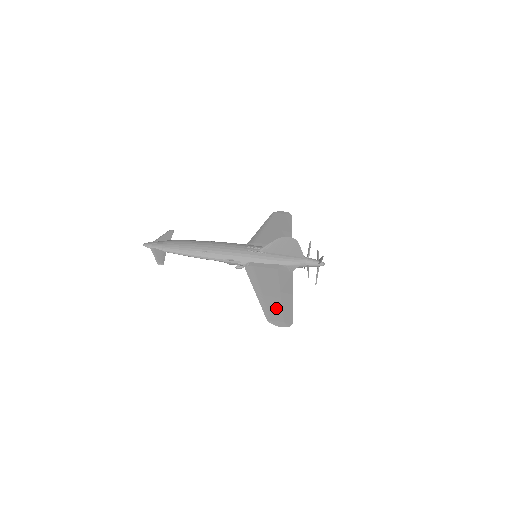
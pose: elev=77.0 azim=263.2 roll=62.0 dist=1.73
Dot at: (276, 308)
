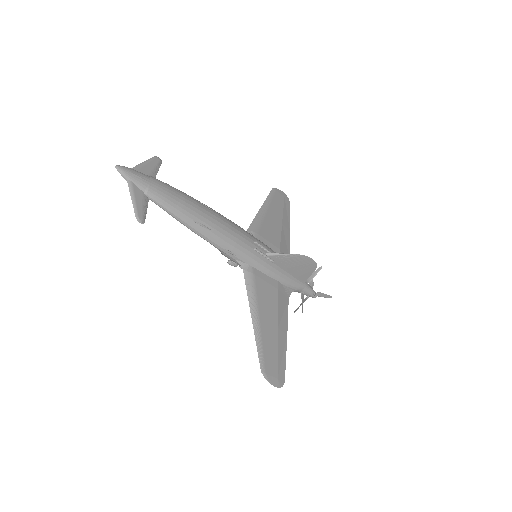
Dot at: (272, 354)
